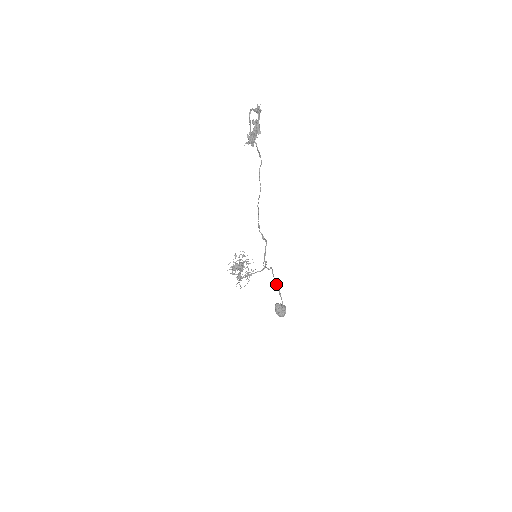
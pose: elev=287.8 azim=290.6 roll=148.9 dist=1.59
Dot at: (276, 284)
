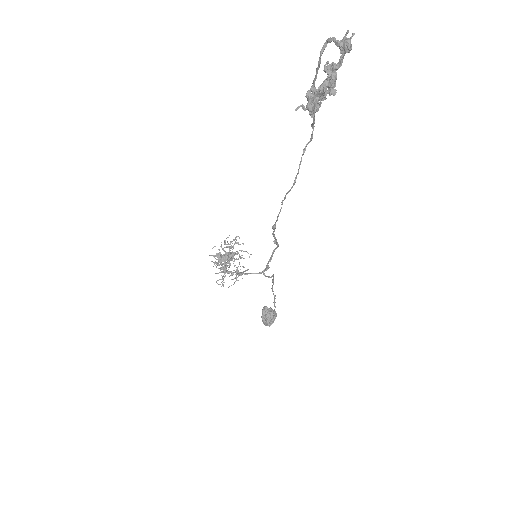
Dot at: (273, 291)
